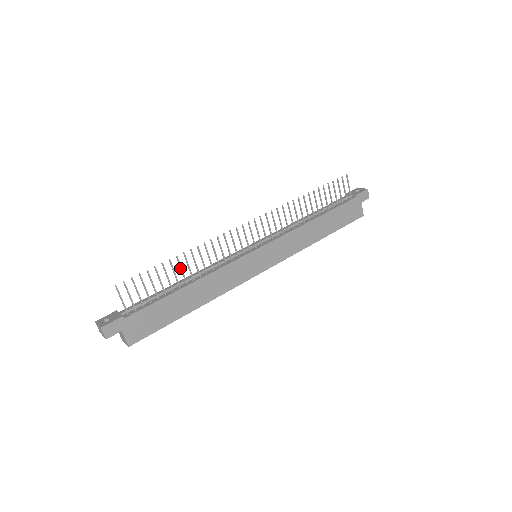
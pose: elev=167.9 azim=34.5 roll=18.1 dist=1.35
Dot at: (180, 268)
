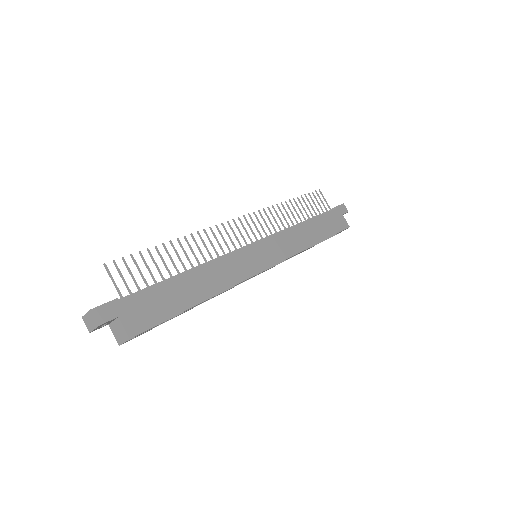
Dot at: occluded
